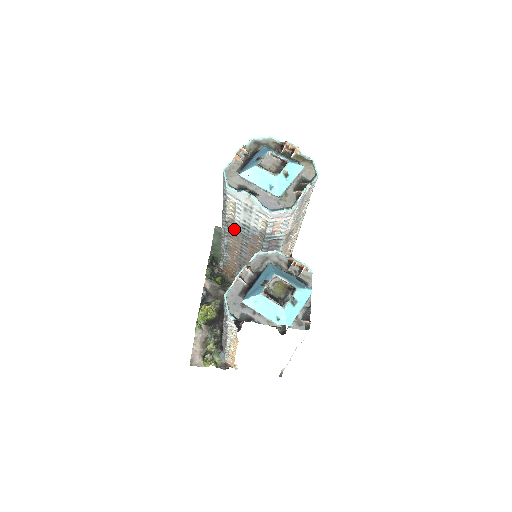
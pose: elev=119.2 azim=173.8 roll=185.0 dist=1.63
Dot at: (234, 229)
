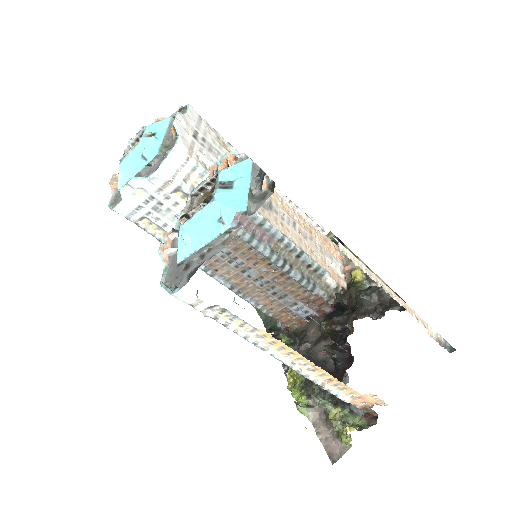
Dot at: occluded
